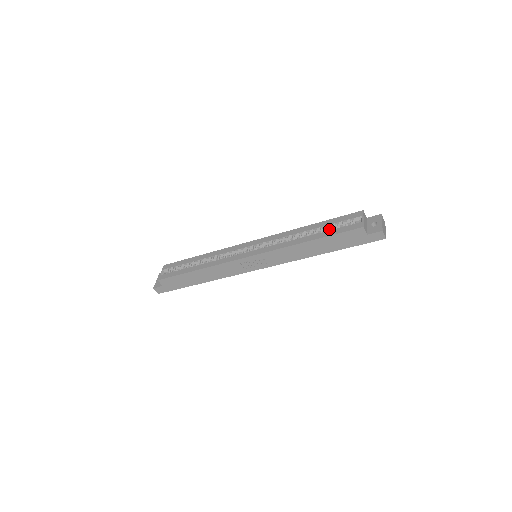
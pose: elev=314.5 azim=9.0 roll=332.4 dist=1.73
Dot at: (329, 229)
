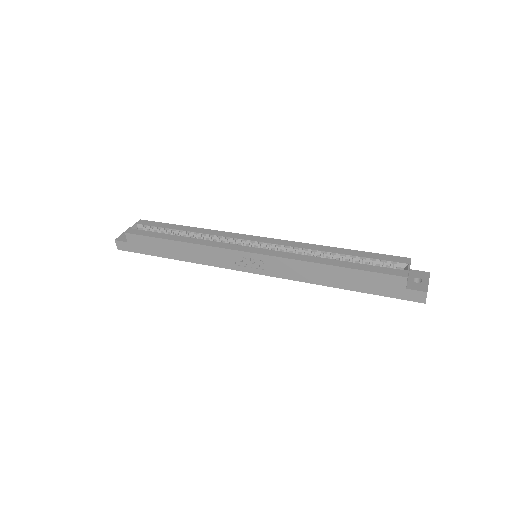
Dot at: (360, 262)
